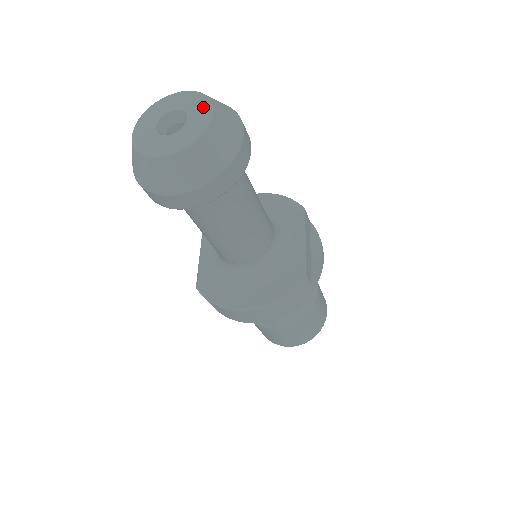
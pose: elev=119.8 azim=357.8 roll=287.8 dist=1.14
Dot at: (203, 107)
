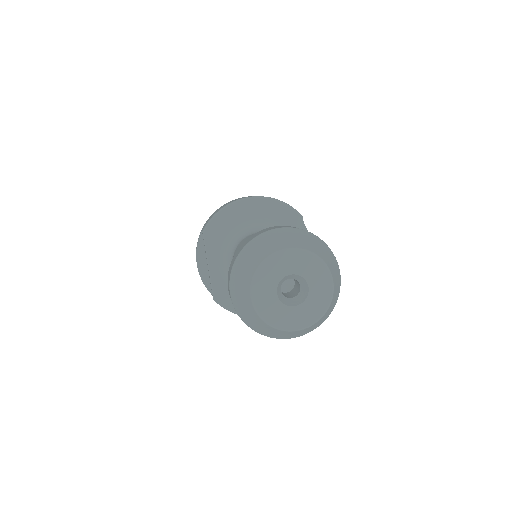
Dot at: (322, 275)
